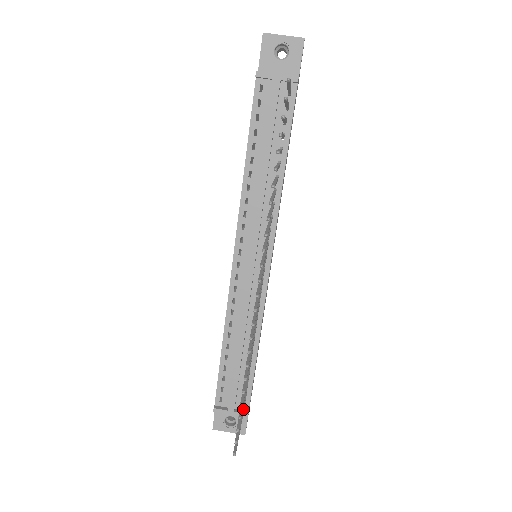
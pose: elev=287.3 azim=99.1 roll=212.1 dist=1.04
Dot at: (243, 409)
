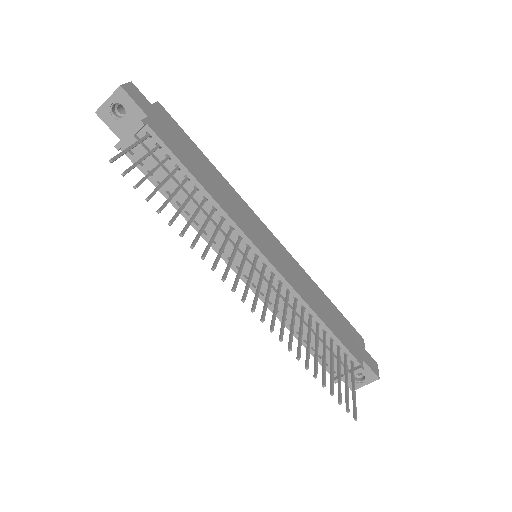
Dot at: (346, 373)
